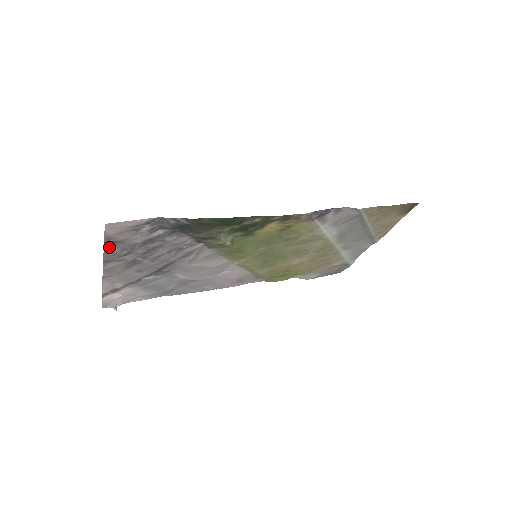
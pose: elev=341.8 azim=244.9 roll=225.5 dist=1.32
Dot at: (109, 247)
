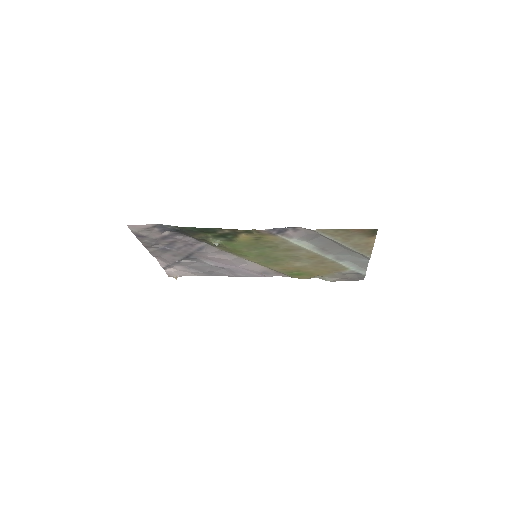
Dot at: (141, 239)
